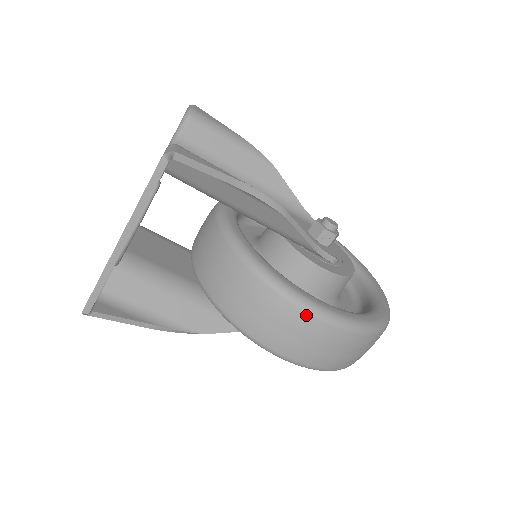
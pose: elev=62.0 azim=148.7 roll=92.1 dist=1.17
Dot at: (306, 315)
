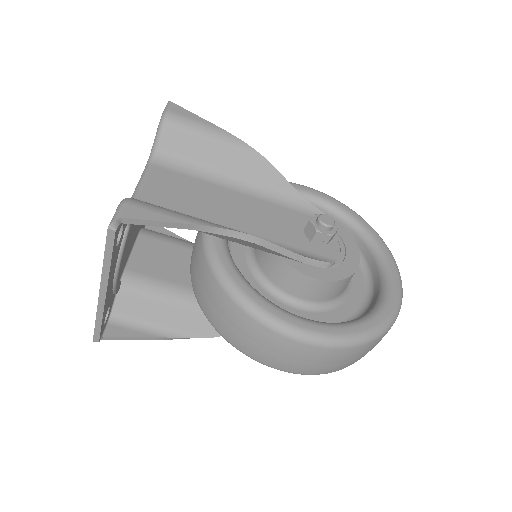
Dot at: (289, 340)
